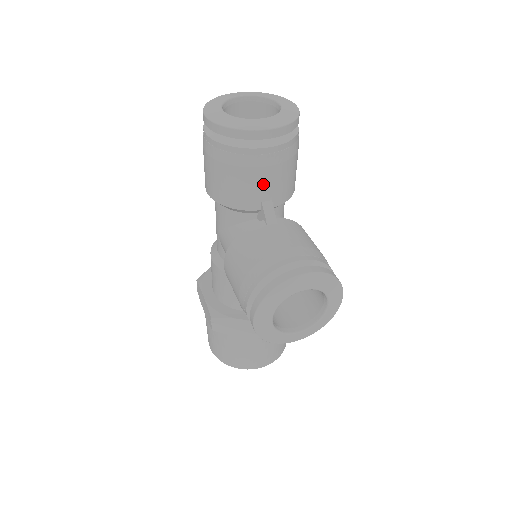
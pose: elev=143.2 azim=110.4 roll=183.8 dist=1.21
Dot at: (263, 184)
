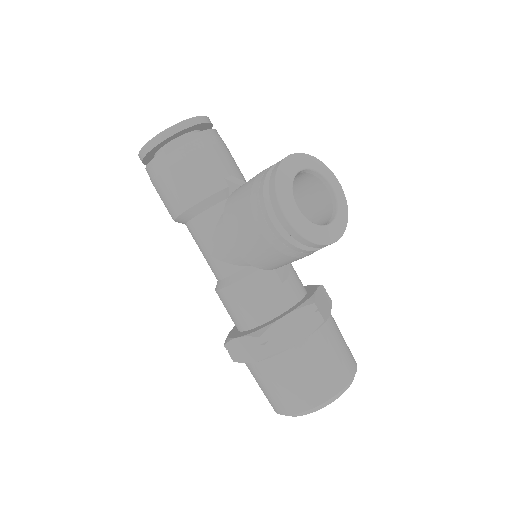
Dot at: (216, 162)
